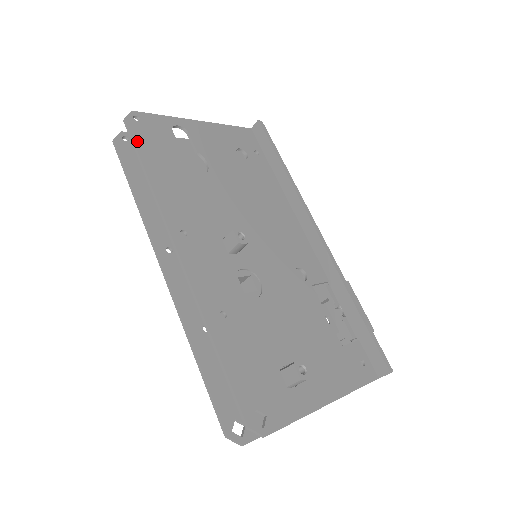
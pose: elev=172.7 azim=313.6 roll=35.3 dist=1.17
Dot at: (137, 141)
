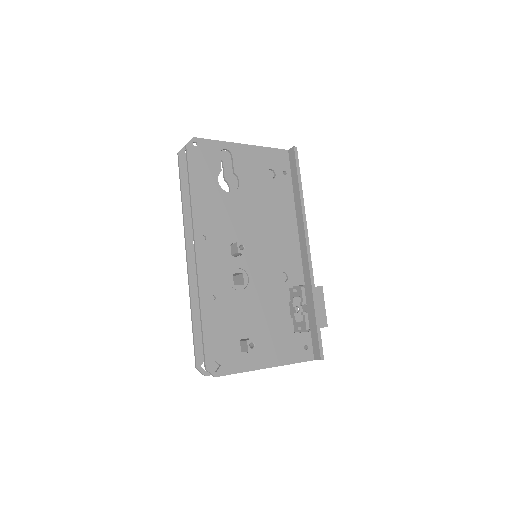
Dot at: (190, 163)
